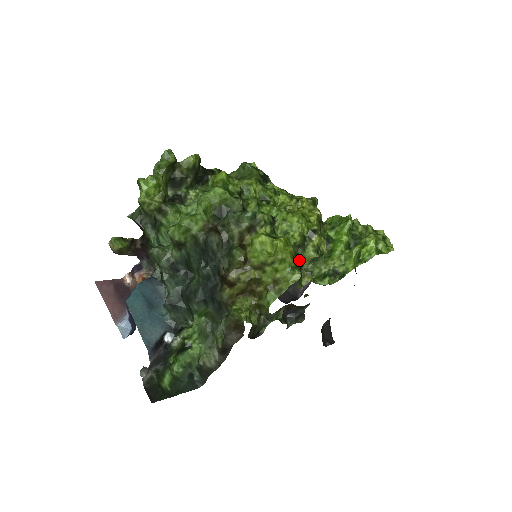
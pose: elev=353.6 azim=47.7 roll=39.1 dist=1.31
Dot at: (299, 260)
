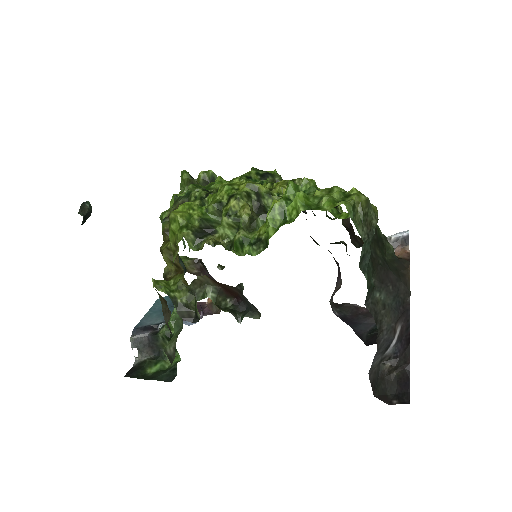
Dot at: (209, 226)
